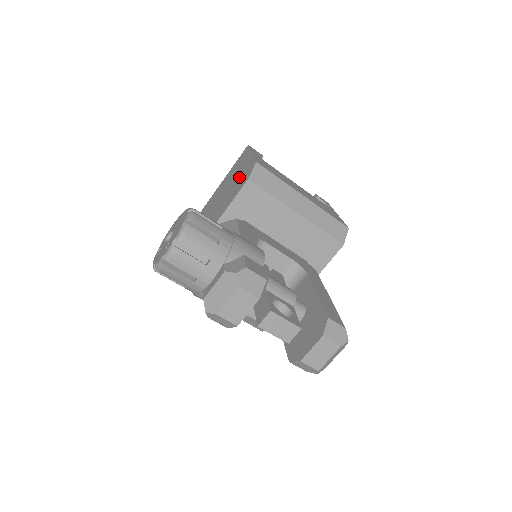
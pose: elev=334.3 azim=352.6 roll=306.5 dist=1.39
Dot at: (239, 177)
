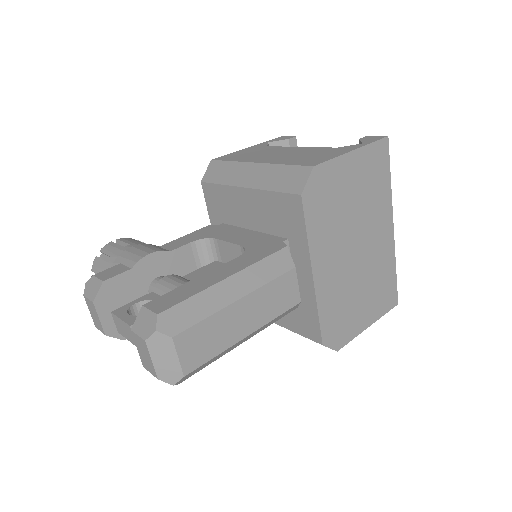
Dot at: occluded
